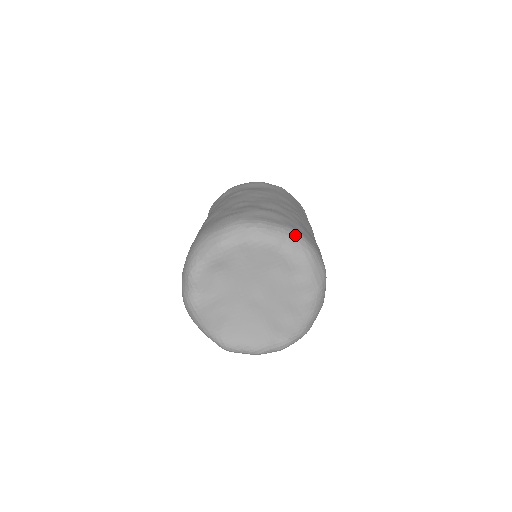
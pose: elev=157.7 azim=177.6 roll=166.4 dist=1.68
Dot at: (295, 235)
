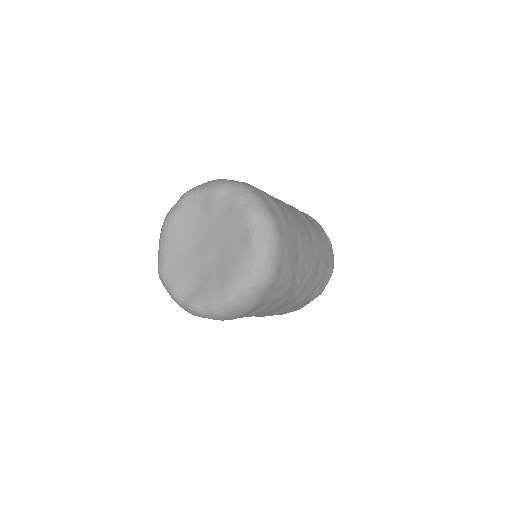
Dot at: (272, 226)
